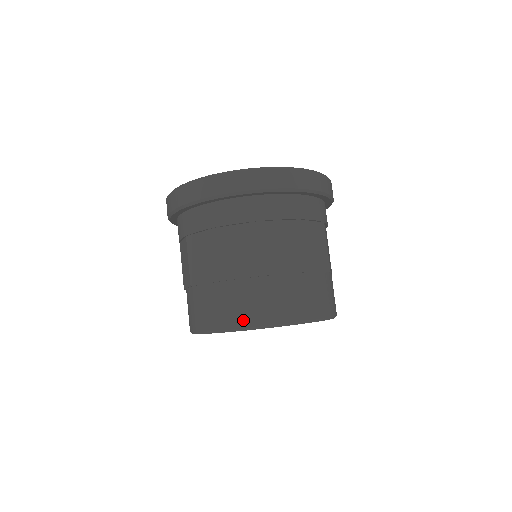
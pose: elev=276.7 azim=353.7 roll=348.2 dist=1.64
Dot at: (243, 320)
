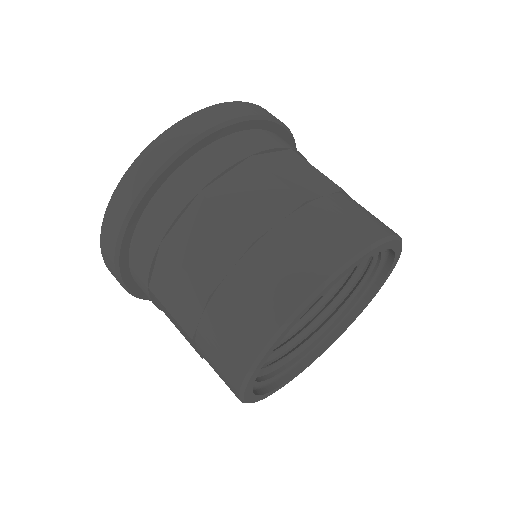
Dot at: (368, 233)
